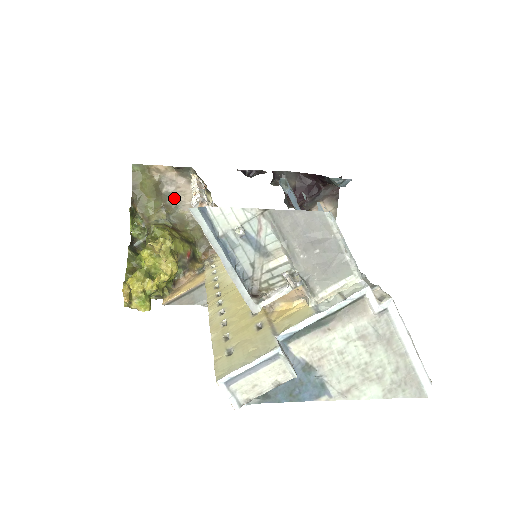
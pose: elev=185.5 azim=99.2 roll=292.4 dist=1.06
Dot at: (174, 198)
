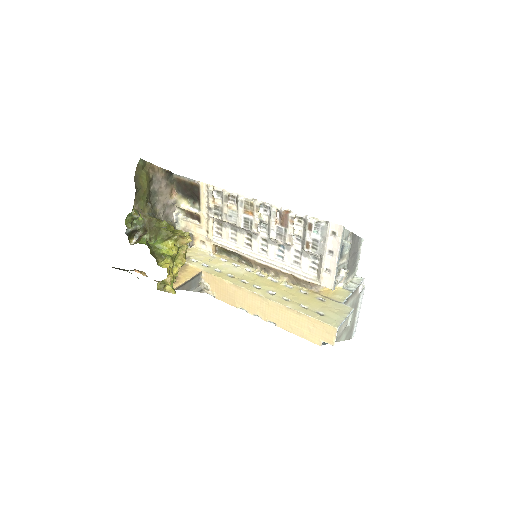
Dot at: (155, 196)
